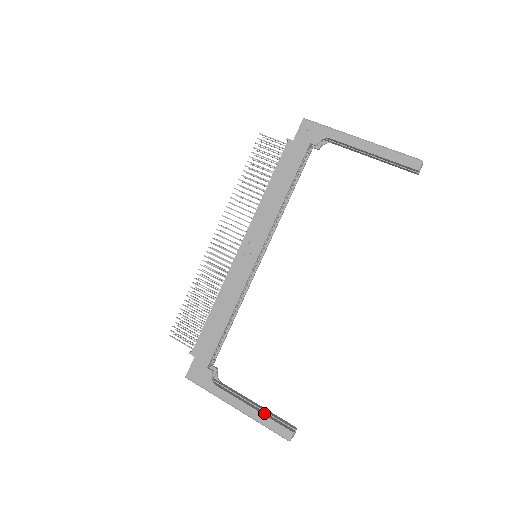
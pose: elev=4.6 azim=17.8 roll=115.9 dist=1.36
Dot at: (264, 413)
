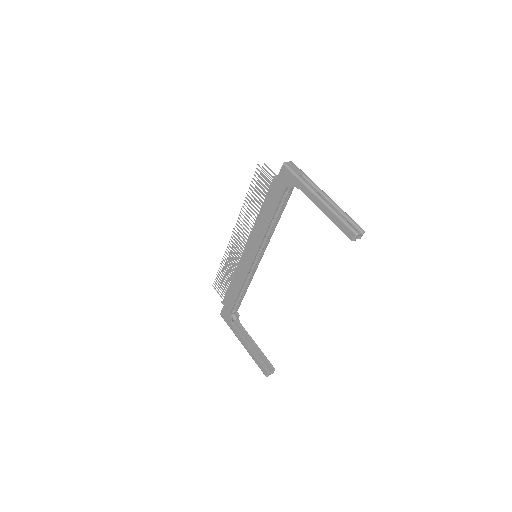
Dot at: (256, 355)
